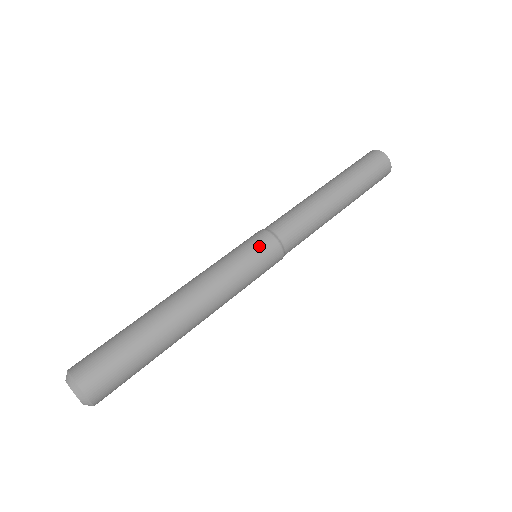
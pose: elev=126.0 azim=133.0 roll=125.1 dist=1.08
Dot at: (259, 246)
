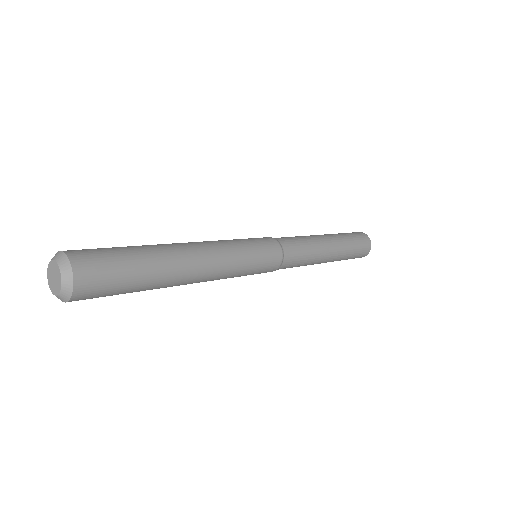
Dot at: (269, 249)
